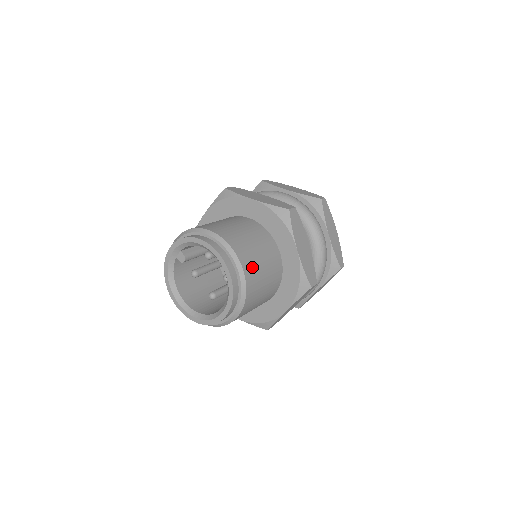
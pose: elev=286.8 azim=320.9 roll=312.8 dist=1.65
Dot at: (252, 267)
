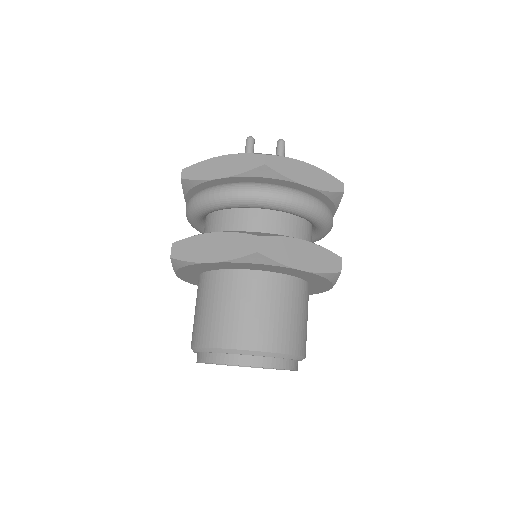
Dot at: (282, 336)
